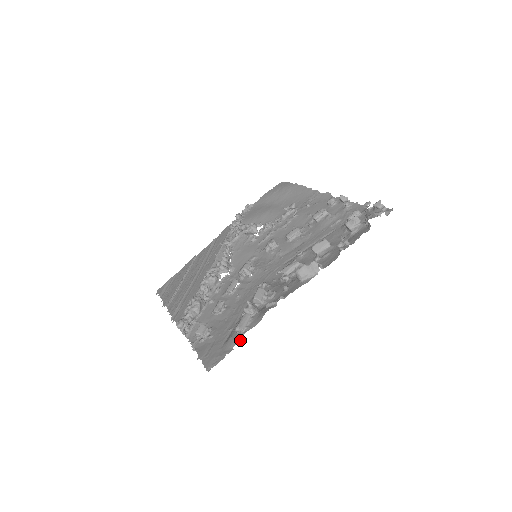
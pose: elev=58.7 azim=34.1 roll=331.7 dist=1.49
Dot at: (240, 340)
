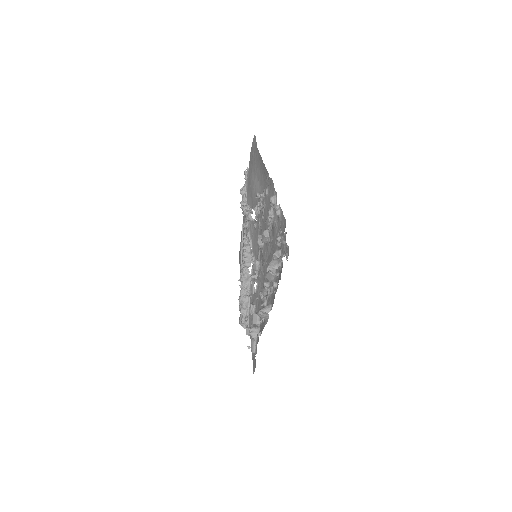
Dot at: (255, 360)
